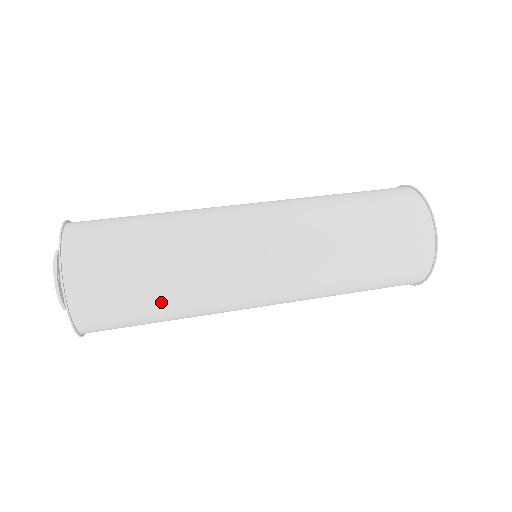
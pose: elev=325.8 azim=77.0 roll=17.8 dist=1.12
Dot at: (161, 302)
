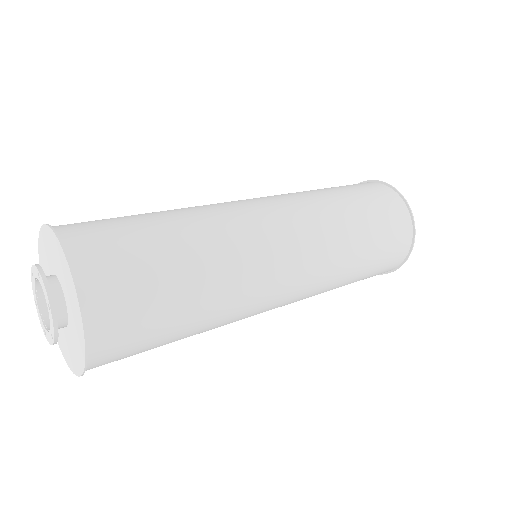
Dot at: (190, 324)
